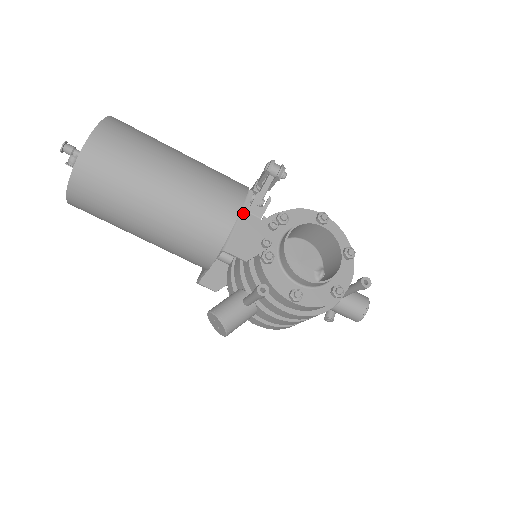
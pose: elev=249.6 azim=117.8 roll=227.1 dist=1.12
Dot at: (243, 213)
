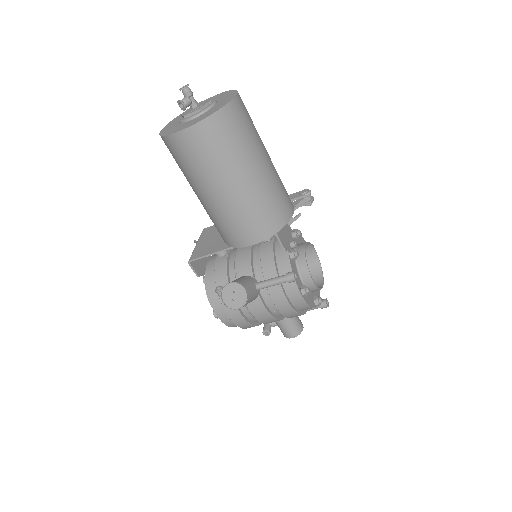
Dot at: occluded
